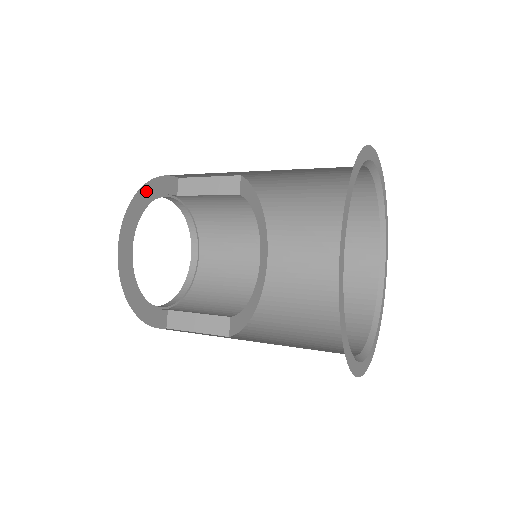
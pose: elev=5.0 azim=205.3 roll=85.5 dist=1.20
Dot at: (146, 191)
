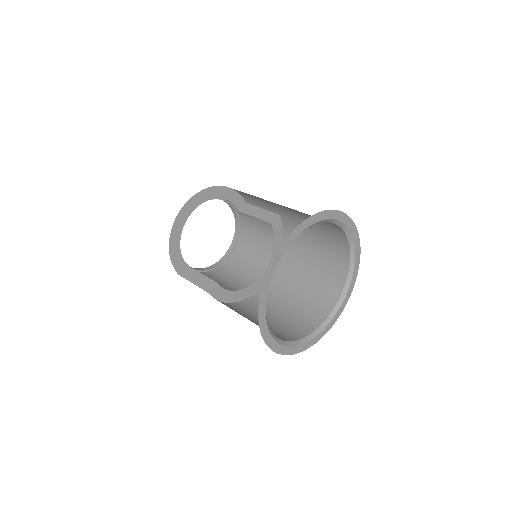
Dot at: (223, 190)
